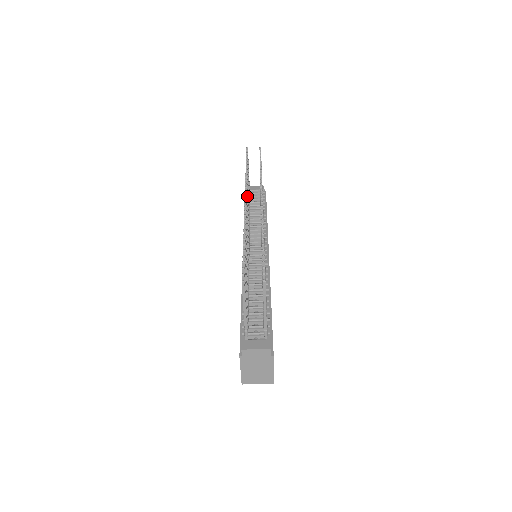
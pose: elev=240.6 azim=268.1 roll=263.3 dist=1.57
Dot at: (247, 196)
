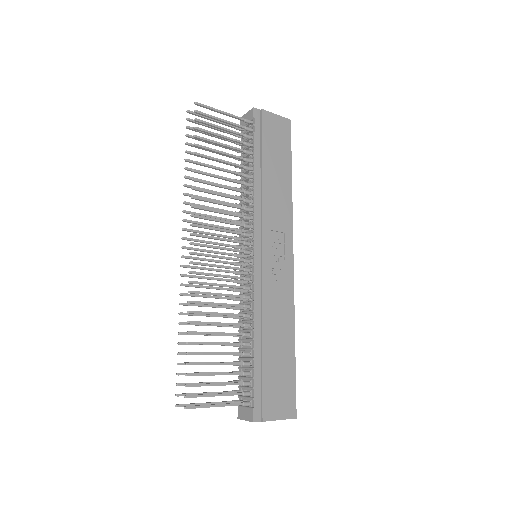
Dot at: occluded
